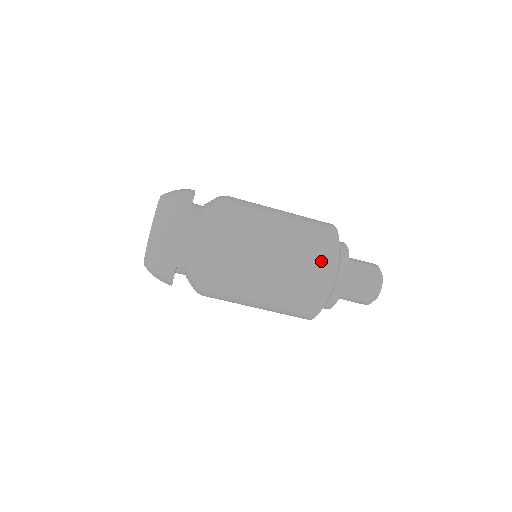
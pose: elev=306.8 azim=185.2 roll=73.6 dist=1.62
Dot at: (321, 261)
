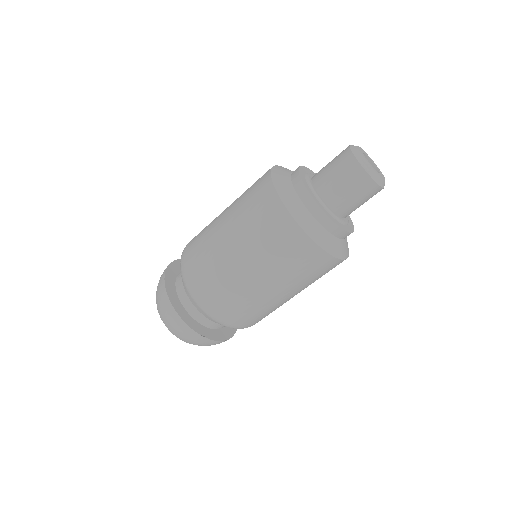
Dot at: (273, 225)
